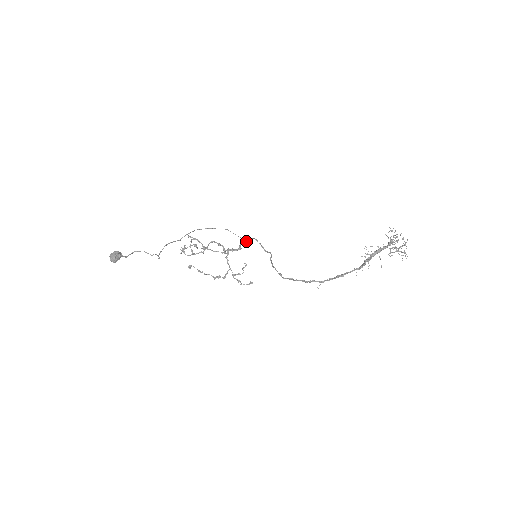
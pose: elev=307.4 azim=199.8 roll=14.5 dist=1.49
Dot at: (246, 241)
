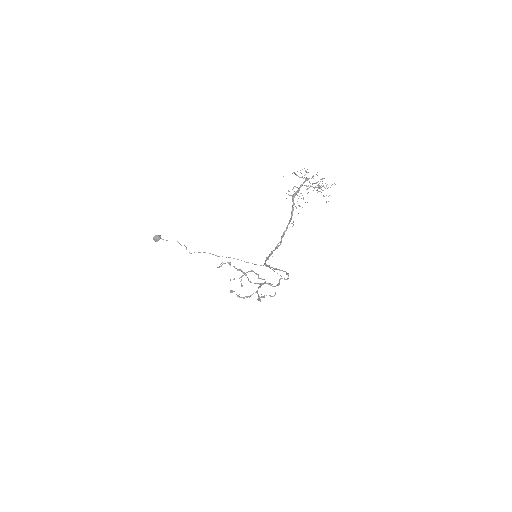
Dot at: (284, 279)
